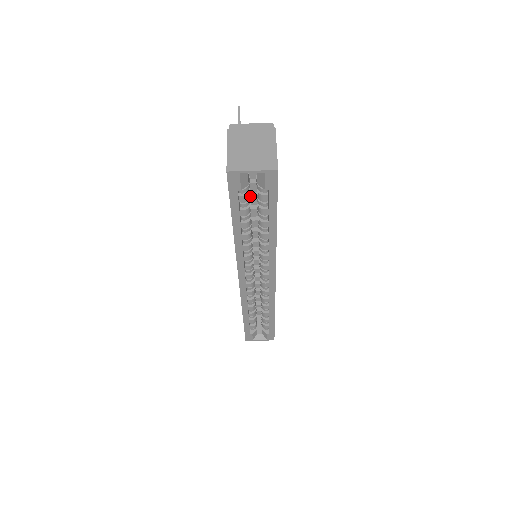
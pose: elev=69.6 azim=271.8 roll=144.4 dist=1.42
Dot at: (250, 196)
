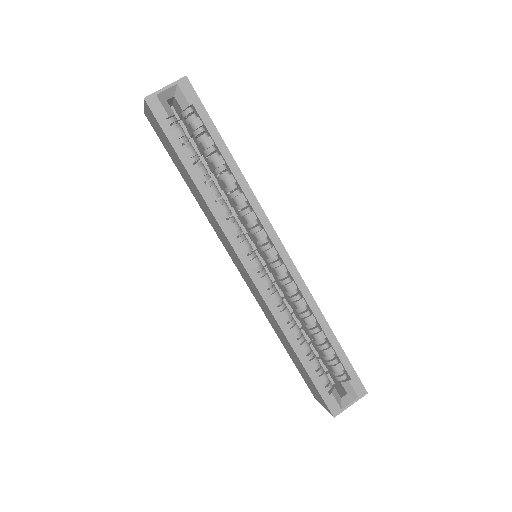
Dot at: (190, 143)
